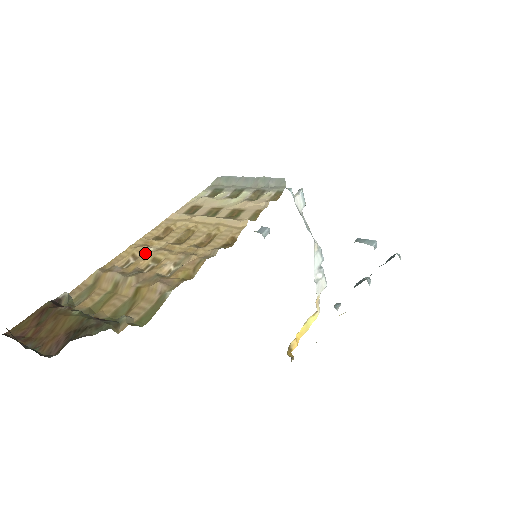
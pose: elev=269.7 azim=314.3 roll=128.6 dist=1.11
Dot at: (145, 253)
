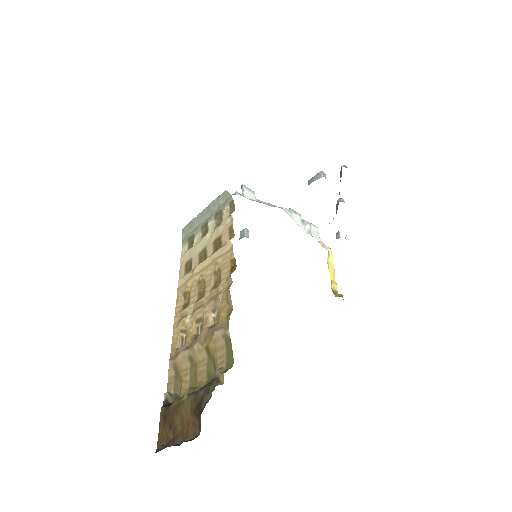
Dot at: (187, 323)
